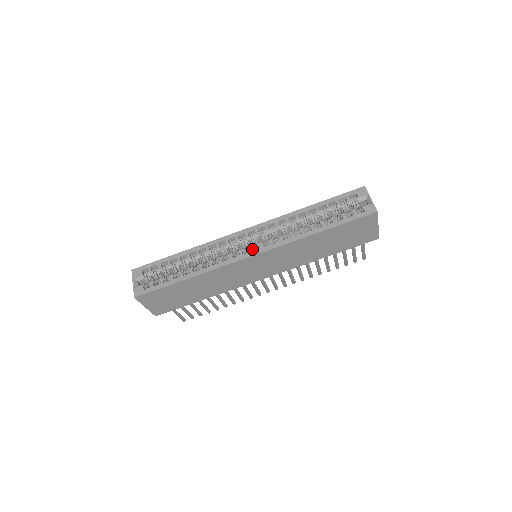
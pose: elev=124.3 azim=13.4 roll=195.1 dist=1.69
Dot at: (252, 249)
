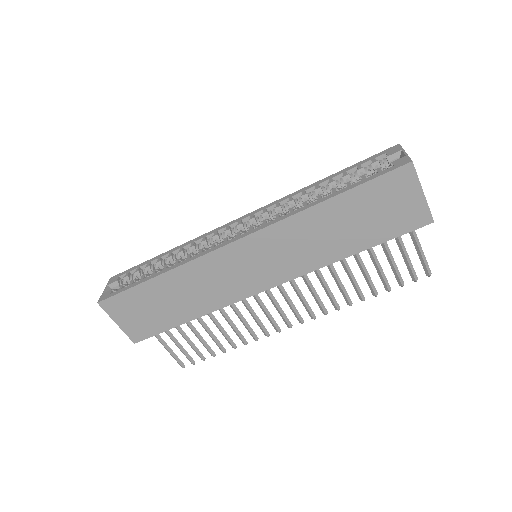
Dot at: (239, 233)
